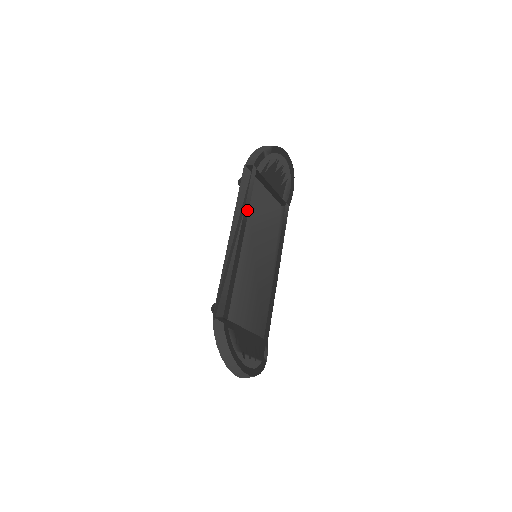
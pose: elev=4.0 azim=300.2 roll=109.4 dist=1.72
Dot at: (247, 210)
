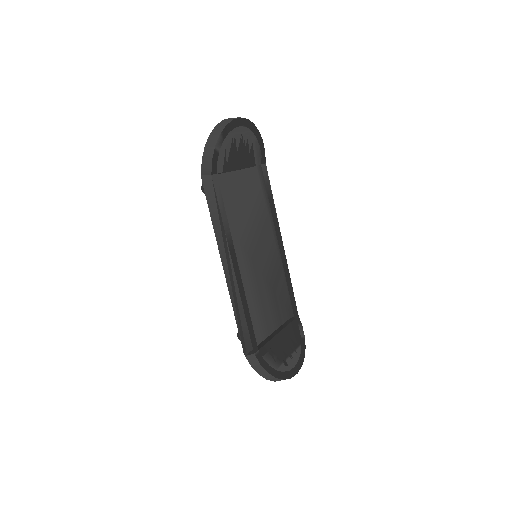
Dot at: (228, 232)
